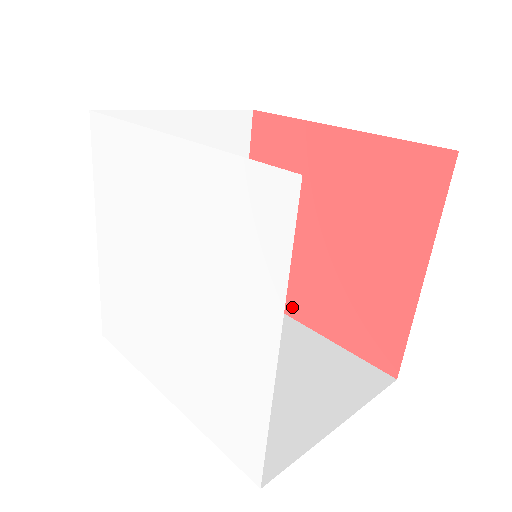
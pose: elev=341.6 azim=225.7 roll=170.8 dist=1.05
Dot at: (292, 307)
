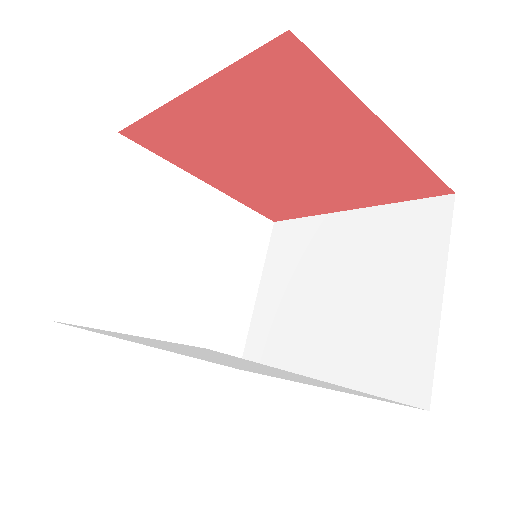
Dot at: (323, 208)
